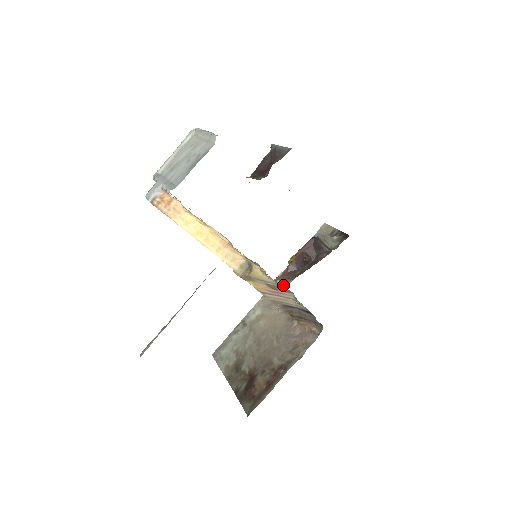
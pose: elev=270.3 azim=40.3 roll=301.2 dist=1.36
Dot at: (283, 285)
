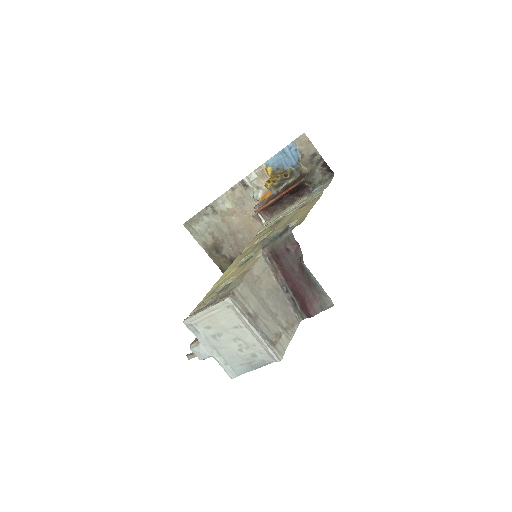
Dot at: (256, 194)
